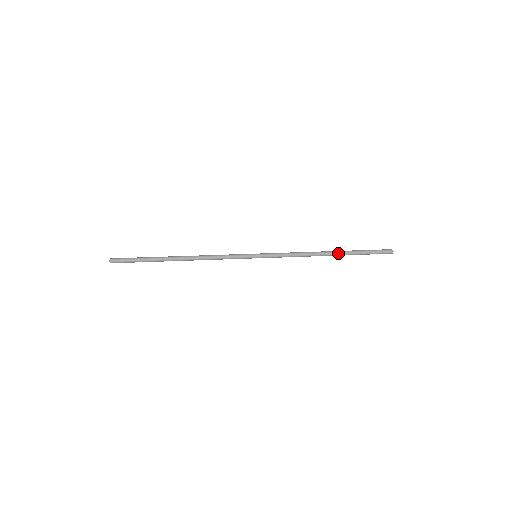
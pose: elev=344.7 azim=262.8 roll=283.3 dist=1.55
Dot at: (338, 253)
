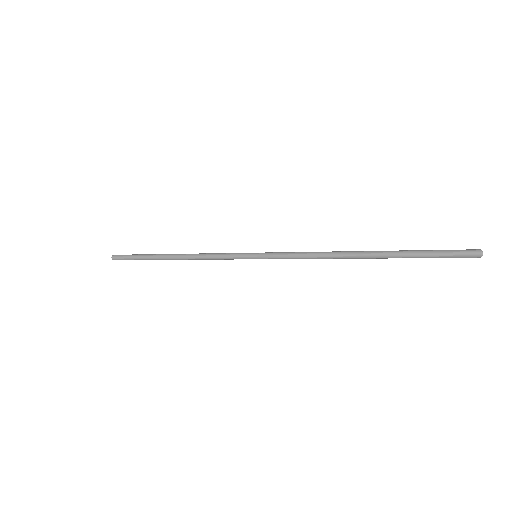
Dot at: (374, 251)
